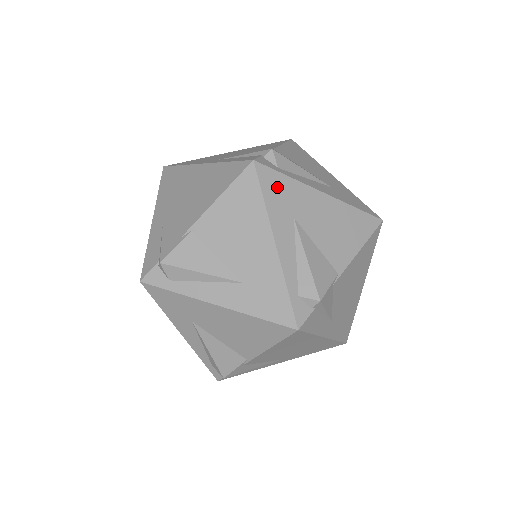
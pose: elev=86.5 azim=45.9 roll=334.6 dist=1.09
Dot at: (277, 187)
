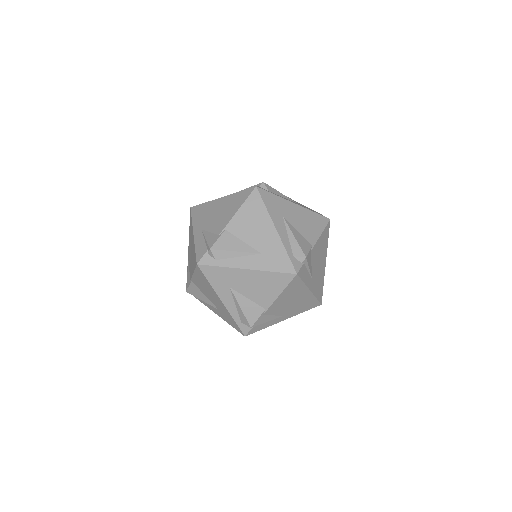
Dot at: (271, 200)
